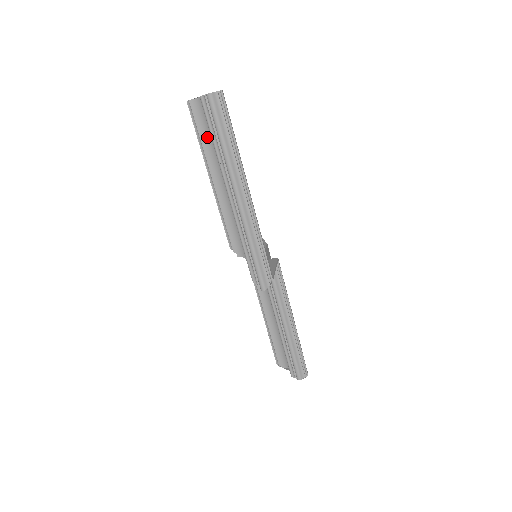
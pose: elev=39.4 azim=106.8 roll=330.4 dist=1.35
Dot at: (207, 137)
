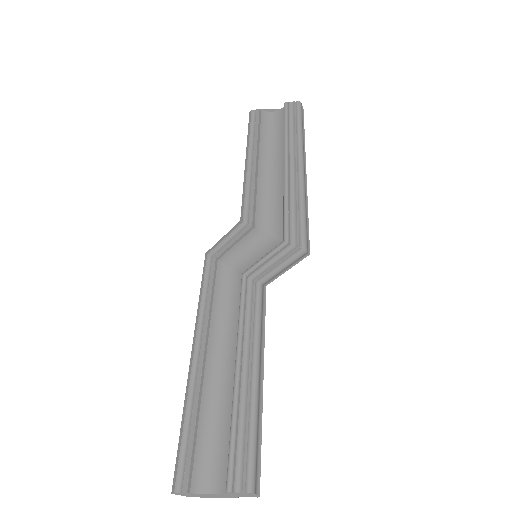
Dot at: (265, 133)
